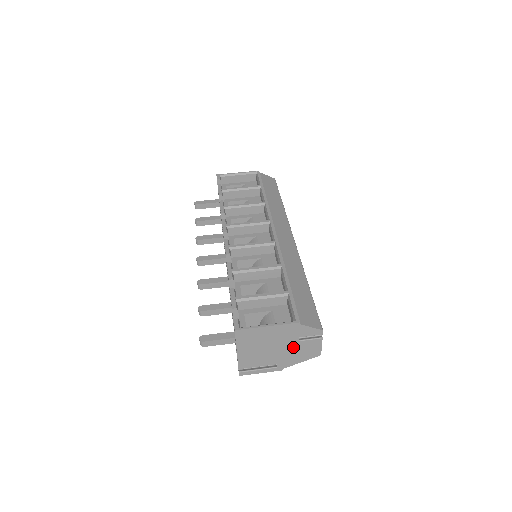
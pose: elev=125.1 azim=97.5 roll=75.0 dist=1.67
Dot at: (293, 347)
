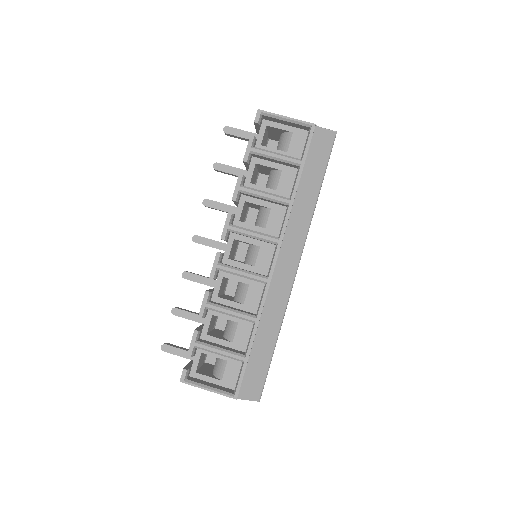
Dot at: occluded
